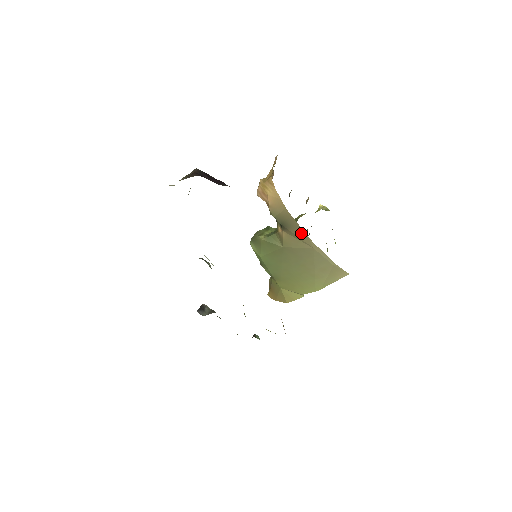
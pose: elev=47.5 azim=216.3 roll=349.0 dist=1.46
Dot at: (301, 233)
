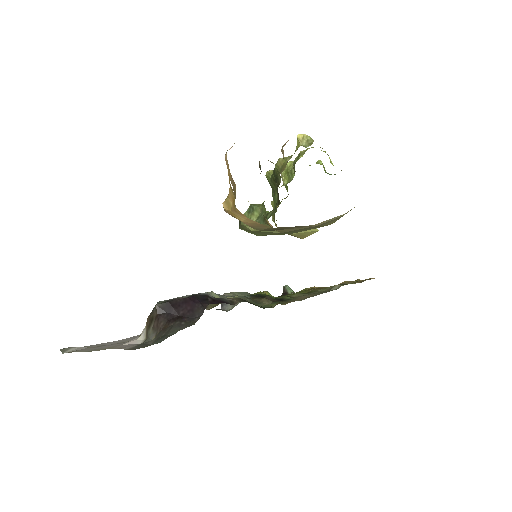
Dot at: (297, 227)
